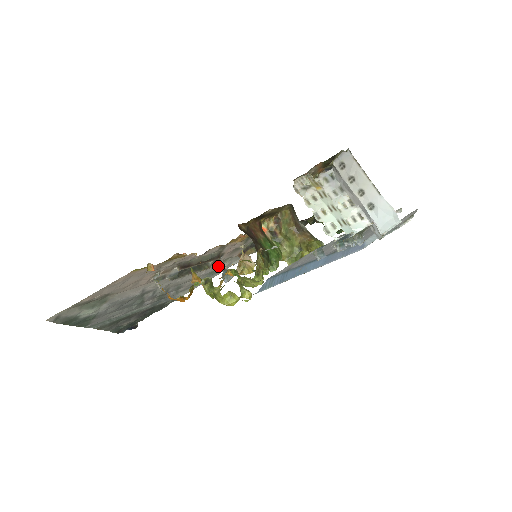
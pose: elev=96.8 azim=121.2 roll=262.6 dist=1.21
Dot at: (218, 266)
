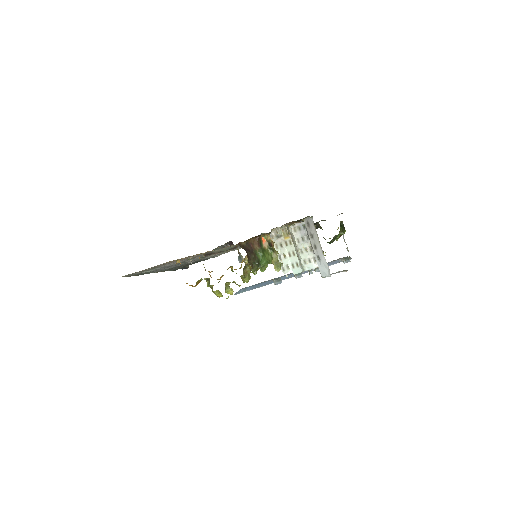
Dot at: occluded
